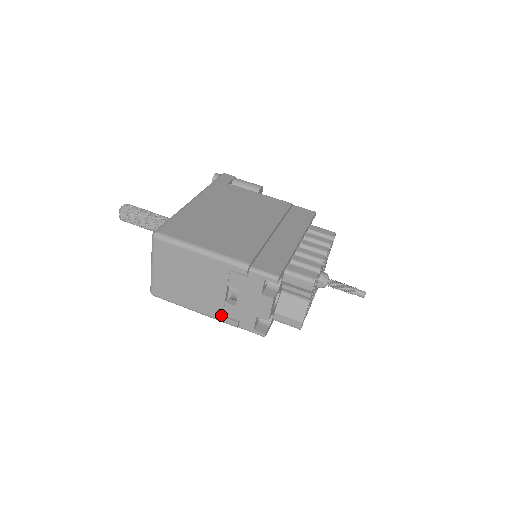
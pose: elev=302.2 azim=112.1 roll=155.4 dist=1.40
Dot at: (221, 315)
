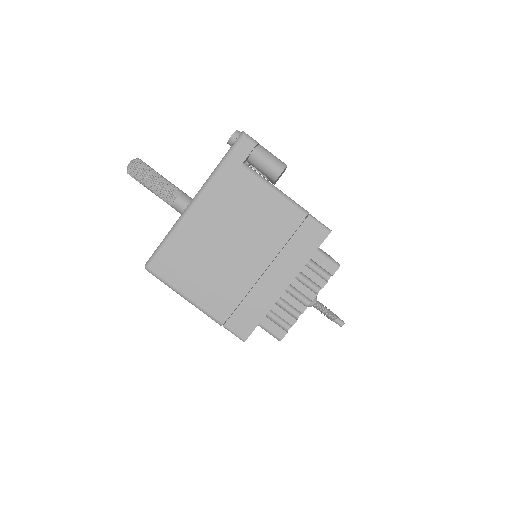
Dot at: occluded
